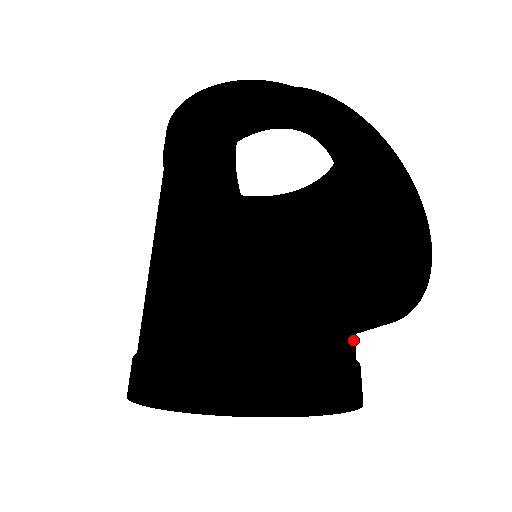
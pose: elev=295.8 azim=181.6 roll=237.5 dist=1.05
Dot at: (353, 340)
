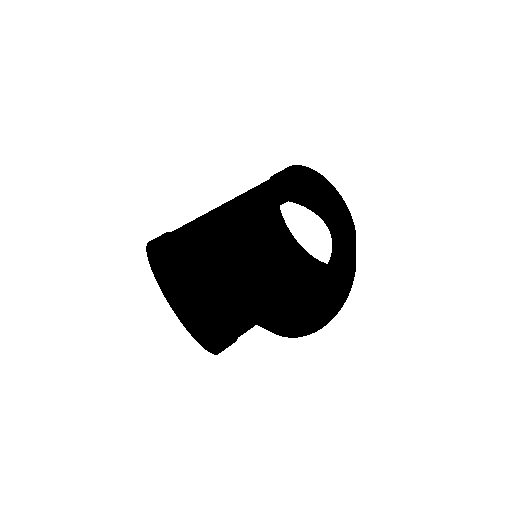
Dot at: (247, 325)
